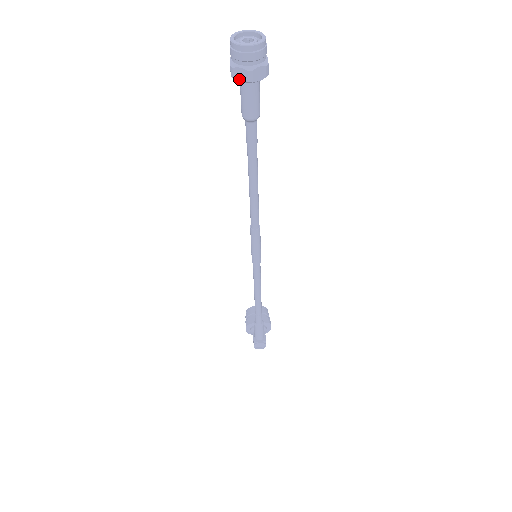
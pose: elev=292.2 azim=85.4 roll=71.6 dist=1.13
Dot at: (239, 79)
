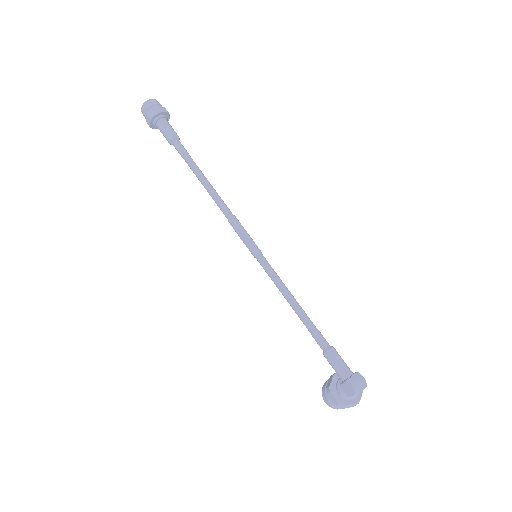
Dot at: (154, 115)
